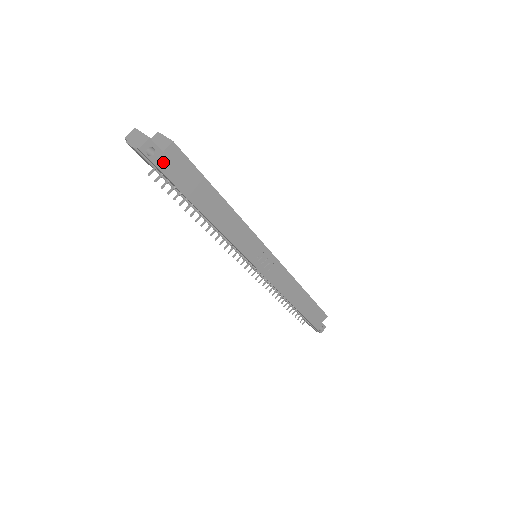
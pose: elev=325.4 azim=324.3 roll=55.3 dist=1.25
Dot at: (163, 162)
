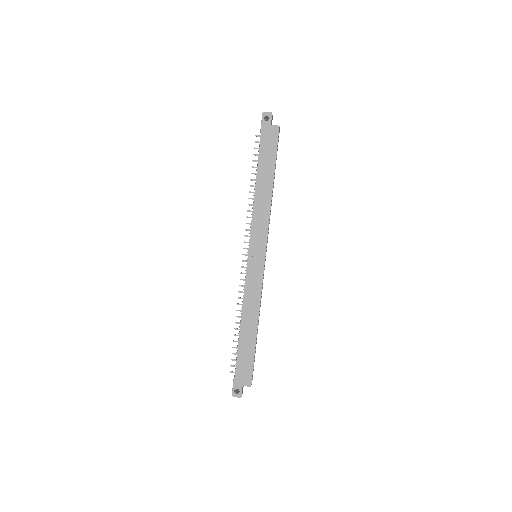
Dot at: (266, 129)
